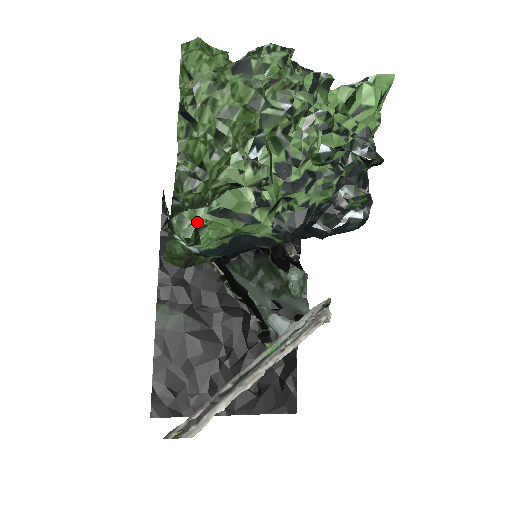
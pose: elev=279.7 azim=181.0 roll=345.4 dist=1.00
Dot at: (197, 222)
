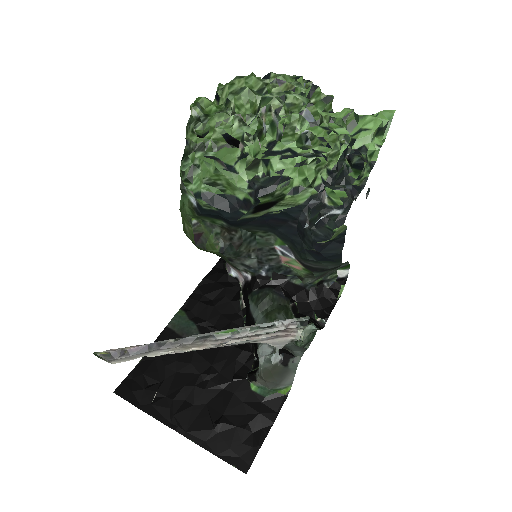
Dot at: (194, 161)
